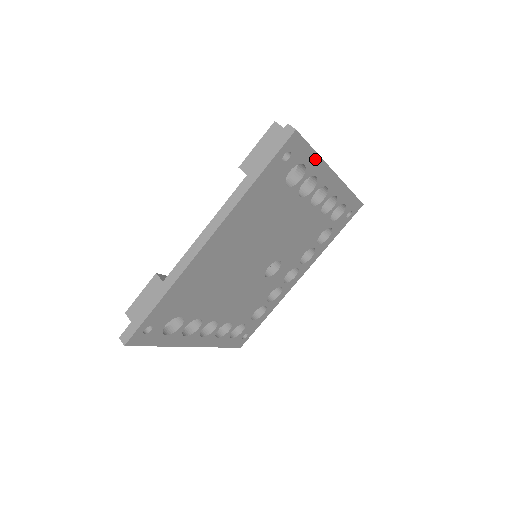
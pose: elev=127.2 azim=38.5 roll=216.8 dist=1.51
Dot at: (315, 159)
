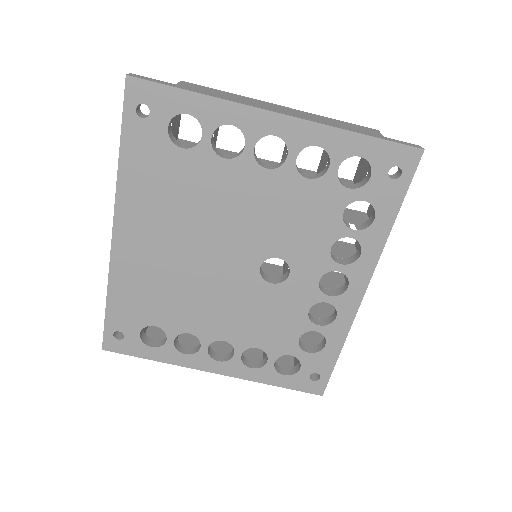
Dot at: (203, 102)
